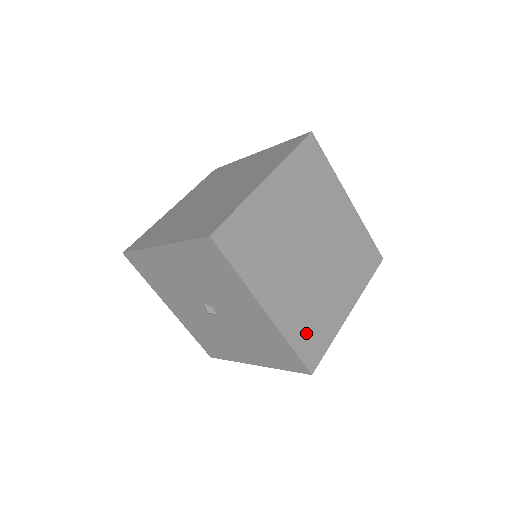
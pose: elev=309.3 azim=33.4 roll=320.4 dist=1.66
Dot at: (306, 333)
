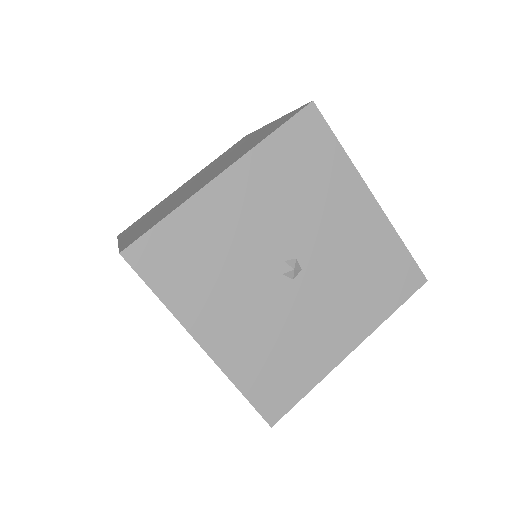
Dot at: occluded
